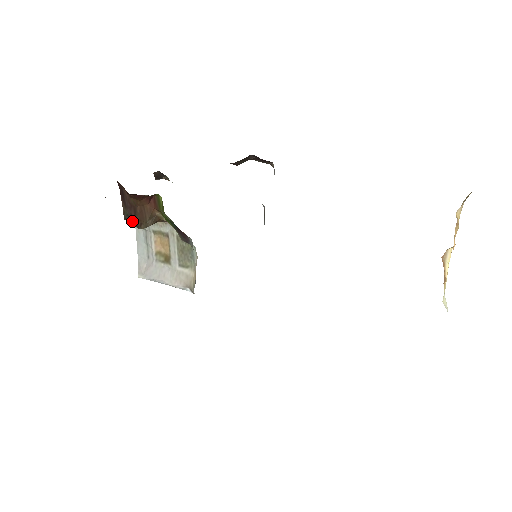
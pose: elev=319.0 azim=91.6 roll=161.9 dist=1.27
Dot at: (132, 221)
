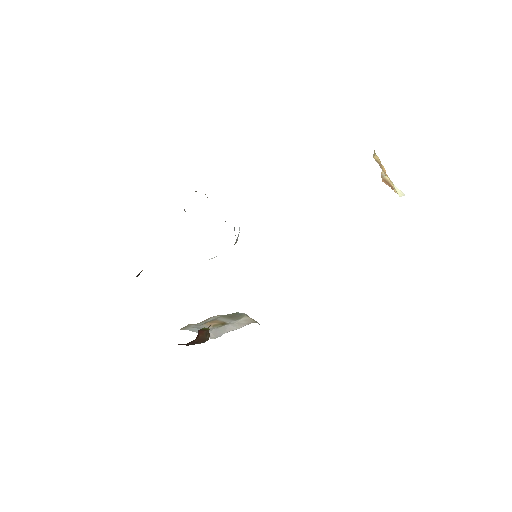
Dot at: occluded
